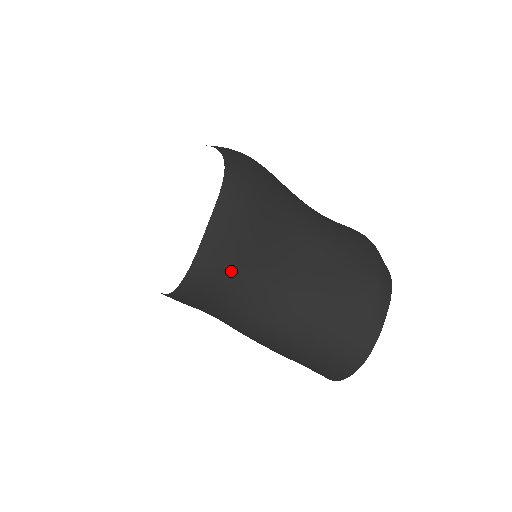
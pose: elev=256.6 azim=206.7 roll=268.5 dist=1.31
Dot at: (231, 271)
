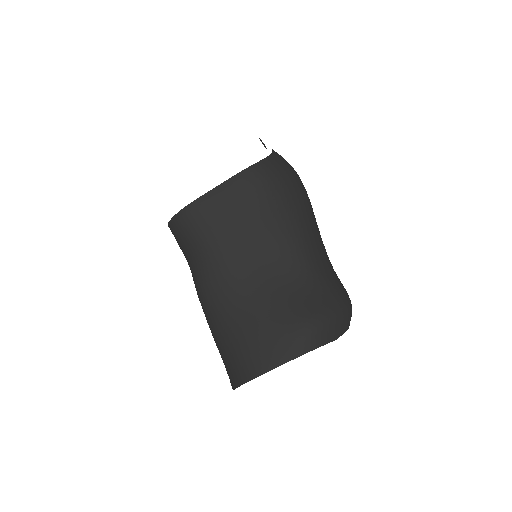
Dot at: (208, 232)
